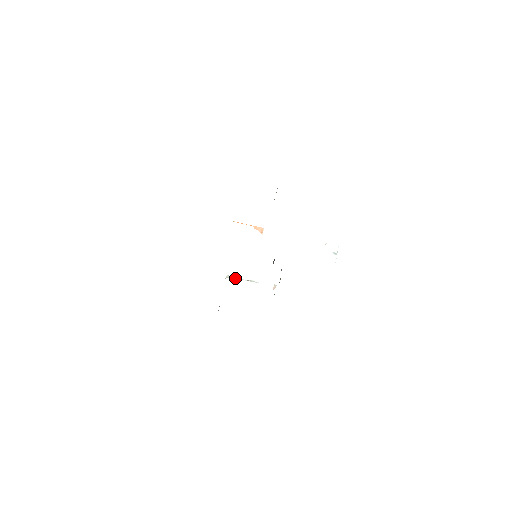
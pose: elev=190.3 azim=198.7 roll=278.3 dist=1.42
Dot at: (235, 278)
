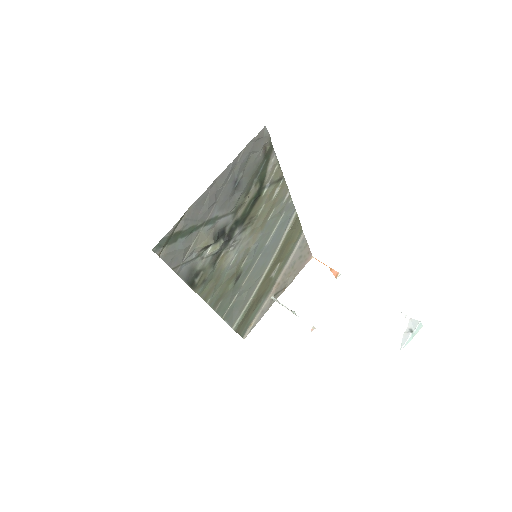
Dot at: (279, 302)
